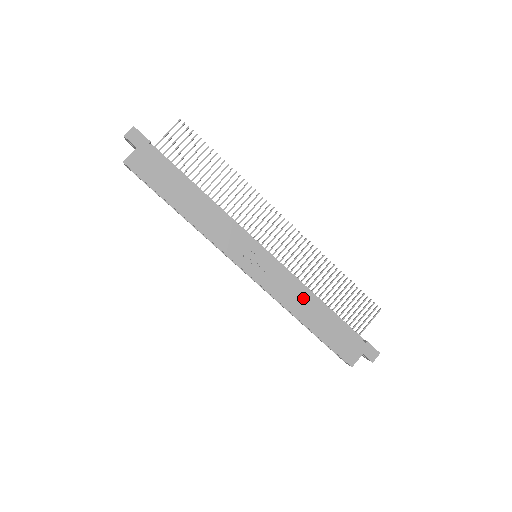
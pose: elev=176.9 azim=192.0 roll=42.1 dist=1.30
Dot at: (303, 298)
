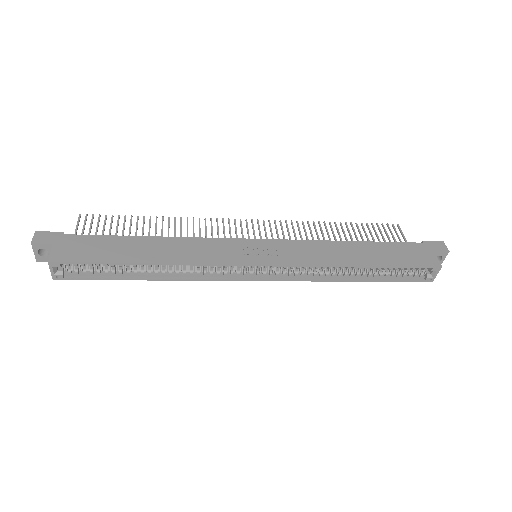
Dot at: (333, 249)
